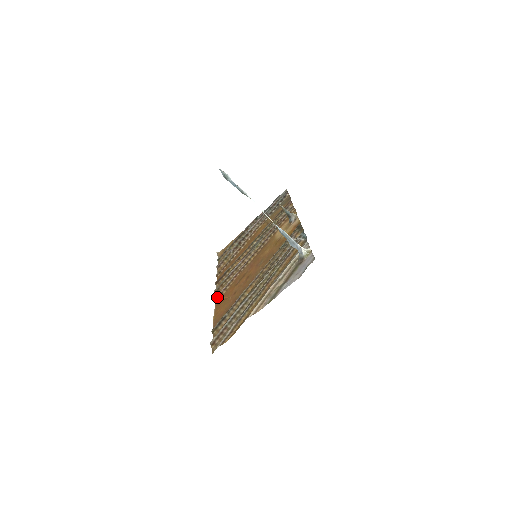
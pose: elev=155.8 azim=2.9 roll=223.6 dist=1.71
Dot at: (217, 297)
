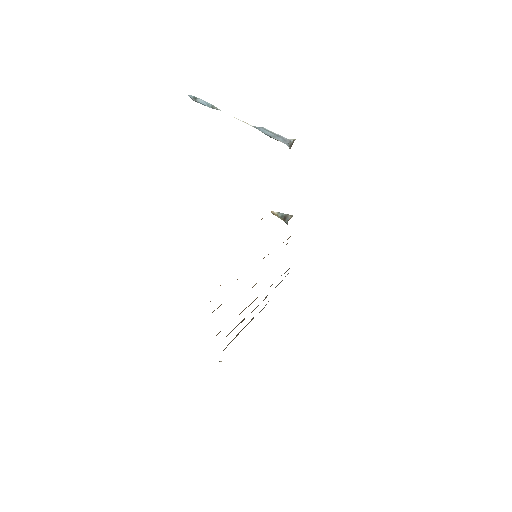
Dot at: occluded
